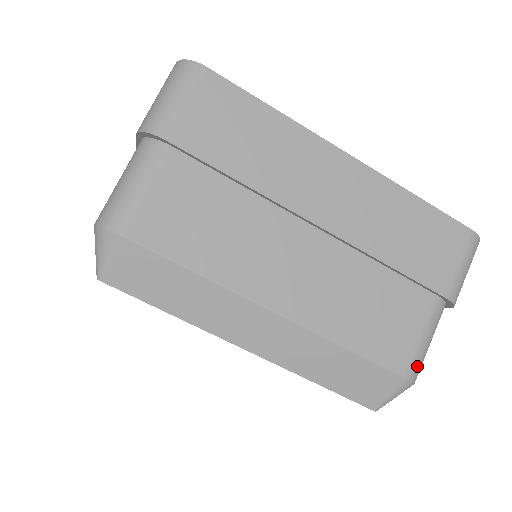
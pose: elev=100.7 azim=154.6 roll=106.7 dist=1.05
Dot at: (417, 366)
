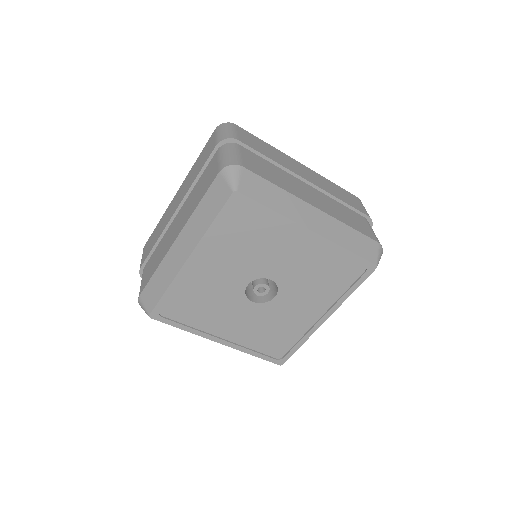
Dot at: occluded
